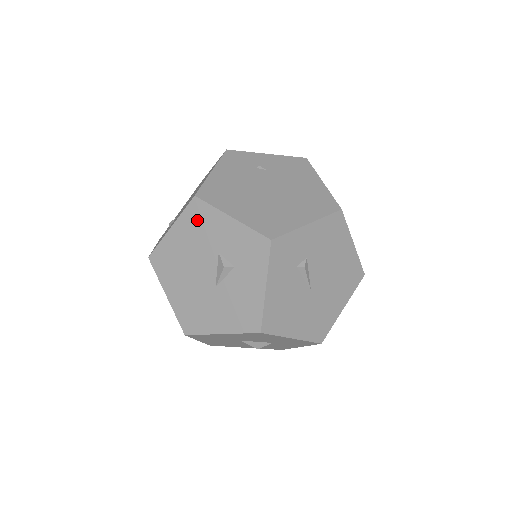
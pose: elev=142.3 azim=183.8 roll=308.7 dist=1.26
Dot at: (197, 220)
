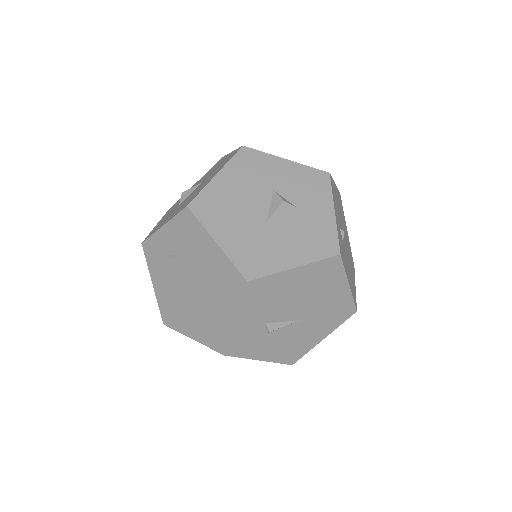
Dot at: occluded
